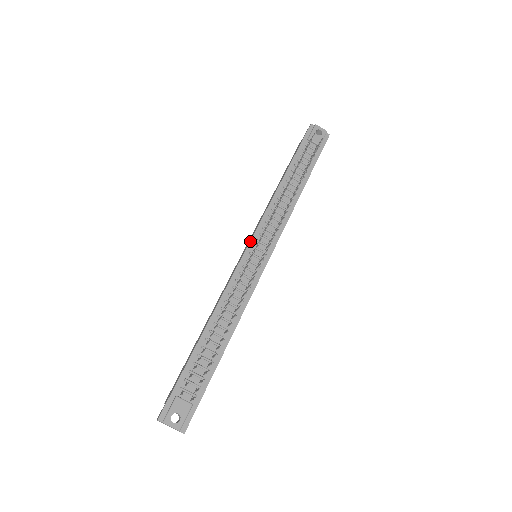
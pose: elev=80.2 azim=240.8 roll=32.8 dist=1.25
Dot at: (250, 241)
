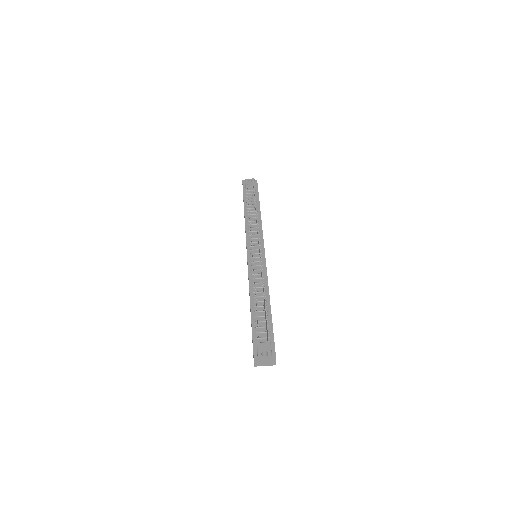
Dot at: (247, 249)
